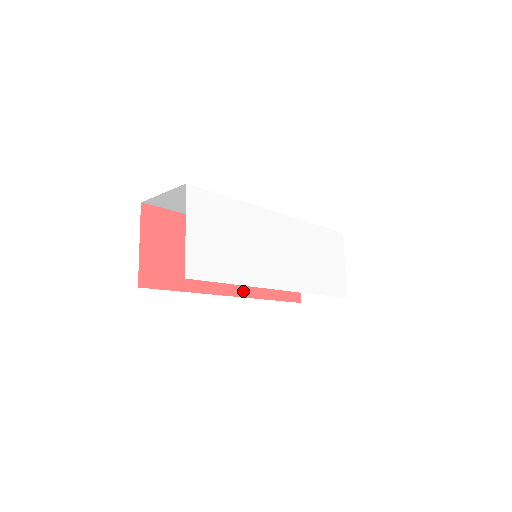
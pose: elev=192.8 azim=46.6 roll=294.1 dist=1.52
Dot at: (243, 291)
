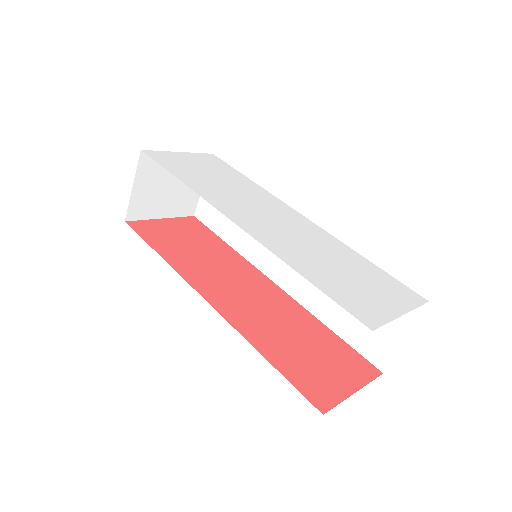
Dot at: (224, 310)
